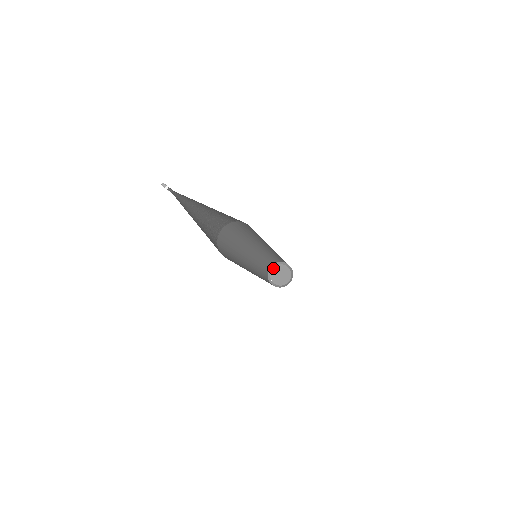
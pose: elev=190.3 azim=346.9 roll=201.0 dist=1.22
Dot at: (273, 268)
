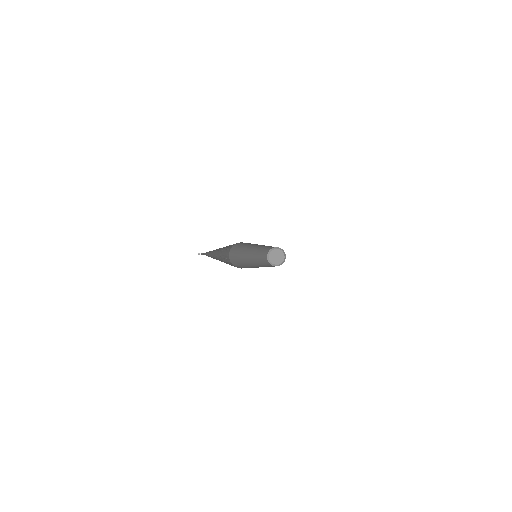
Dot at: (275, 249)
